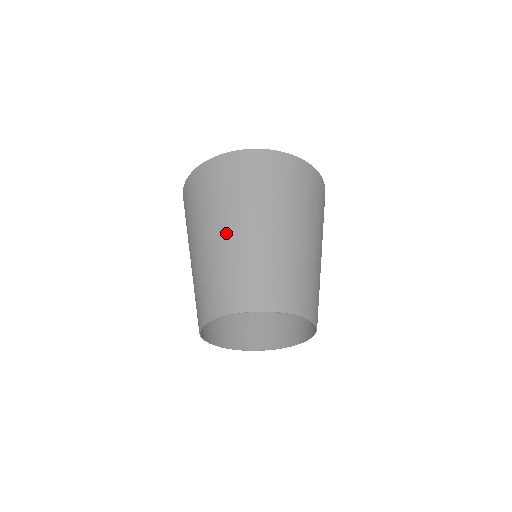
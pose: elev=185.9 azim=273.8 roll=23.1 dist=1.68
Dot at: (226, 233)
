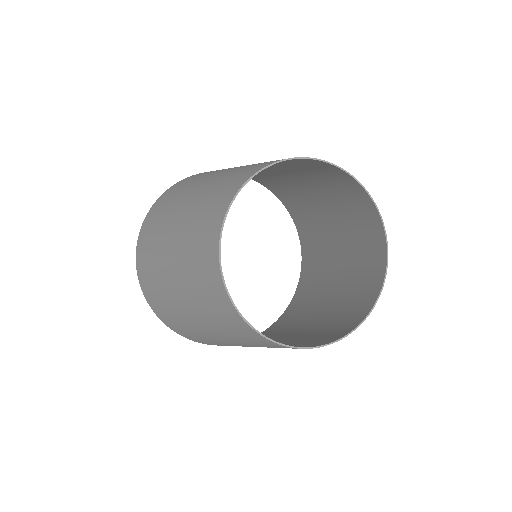
Dot at: occluded
